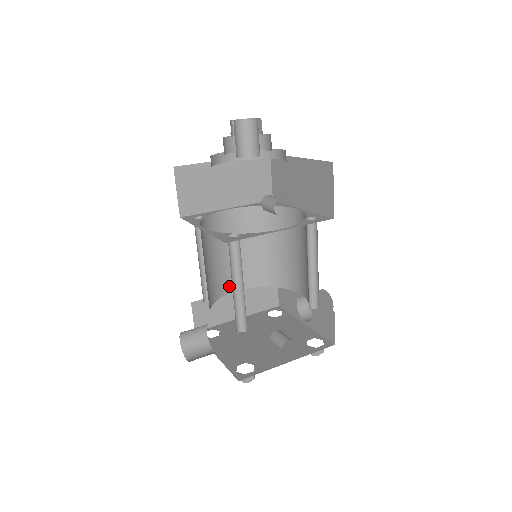
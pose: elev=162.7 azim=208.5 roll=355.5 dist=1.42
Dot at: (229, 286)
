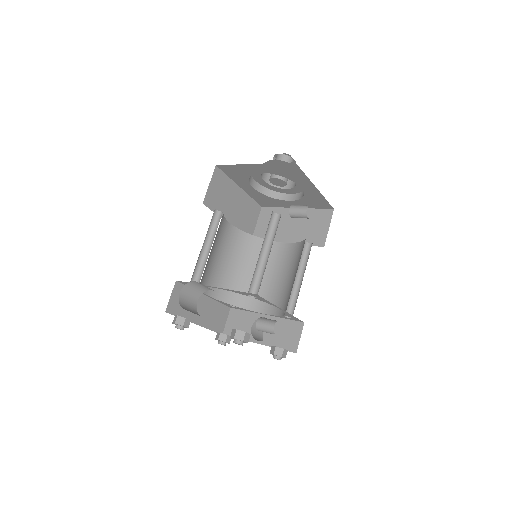
Dot at: occluded
